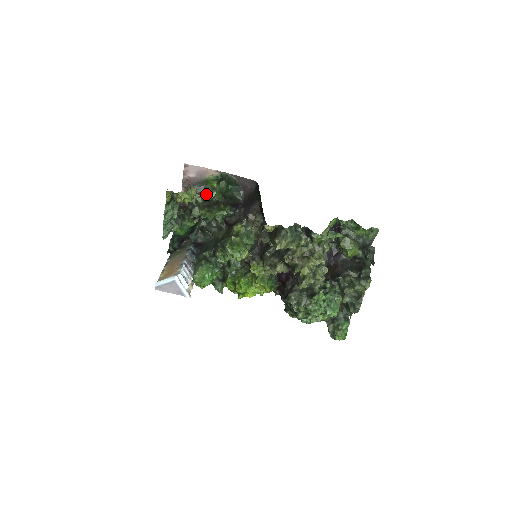
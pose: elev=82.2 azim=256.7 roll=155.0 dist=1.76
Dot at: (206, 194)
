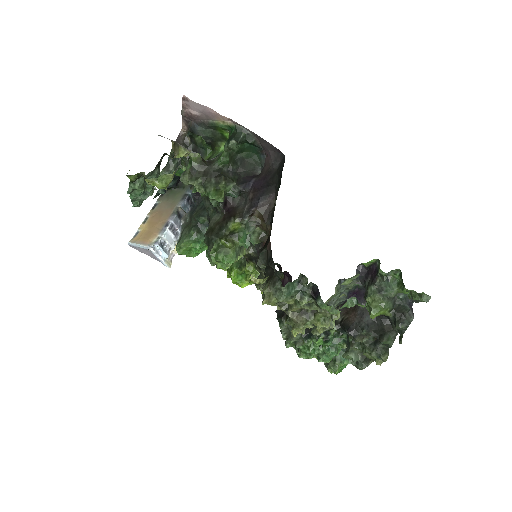
Dot at: (213, 140)
